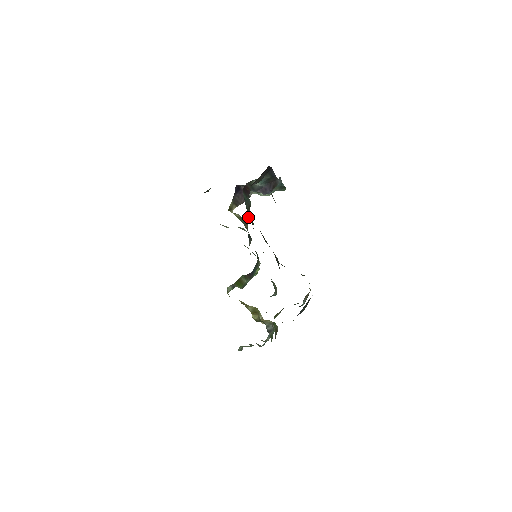
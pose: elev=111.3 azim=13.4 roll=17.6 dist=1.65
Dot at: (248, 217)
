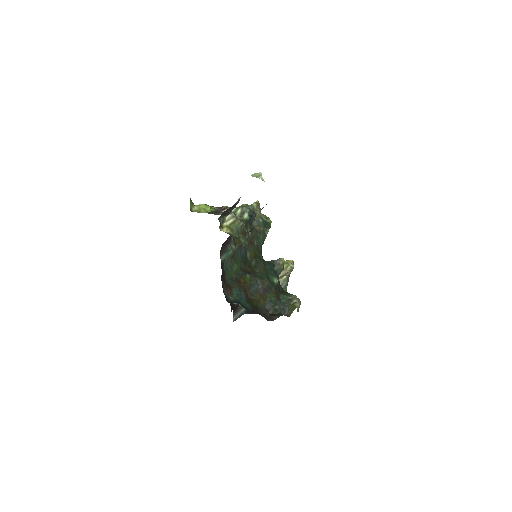
Dot at: (231, 274)
